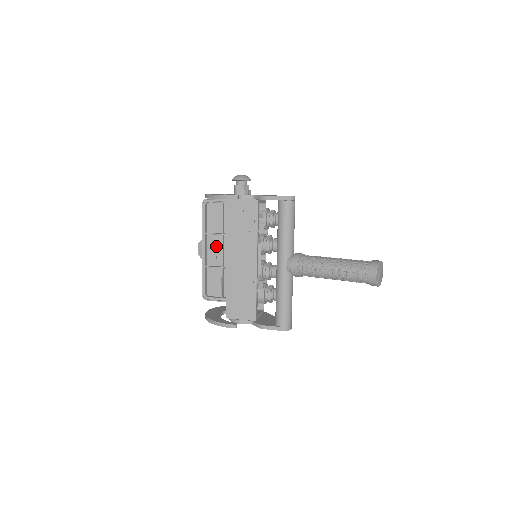
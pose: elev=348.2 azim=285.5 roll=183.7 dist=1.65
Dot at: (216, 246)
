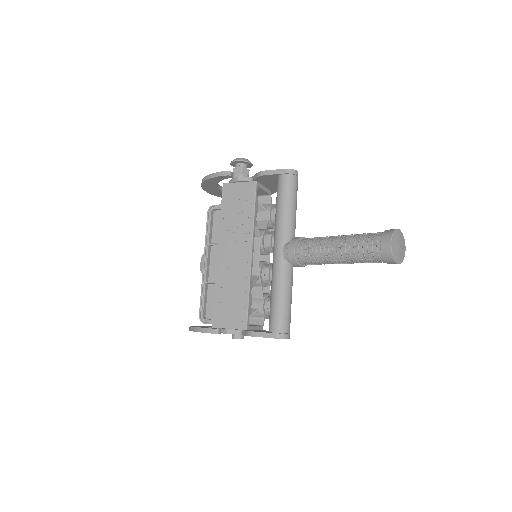
Dot at: occluded
